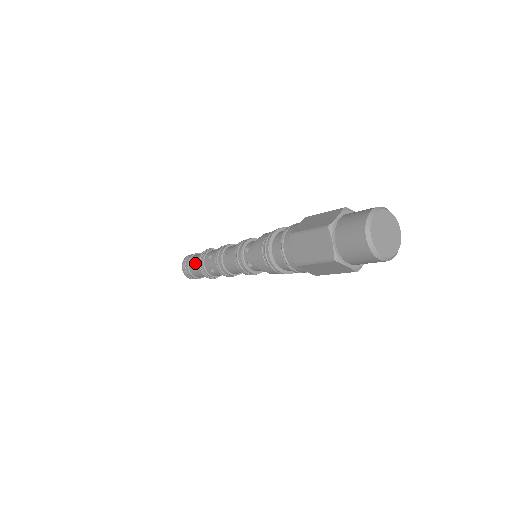
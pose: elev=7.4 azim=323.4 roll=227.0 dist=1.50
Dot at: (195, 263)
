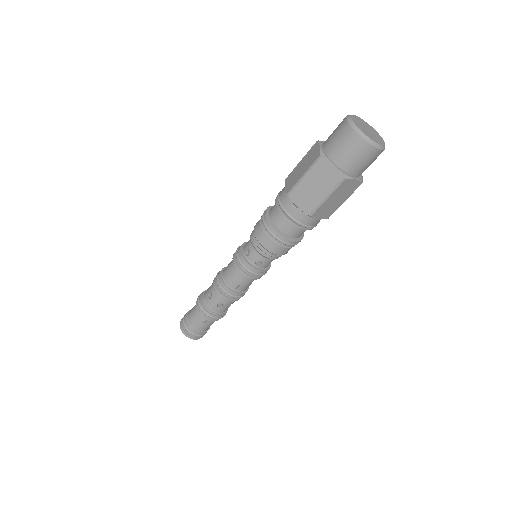
Dot at: (195, 305)
